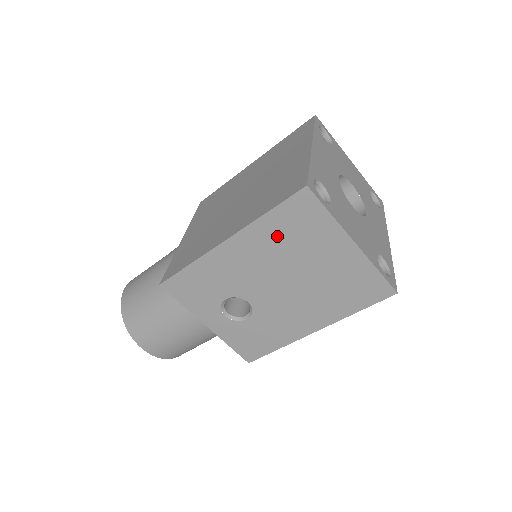
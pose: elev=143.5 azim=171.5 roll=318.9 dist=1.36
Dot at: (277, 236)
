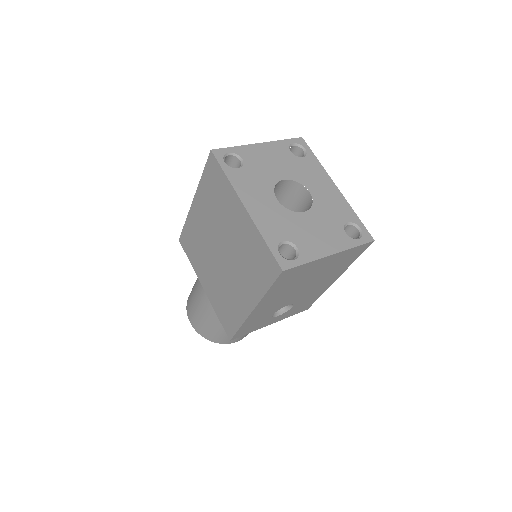
Dot at: (282, 288)
